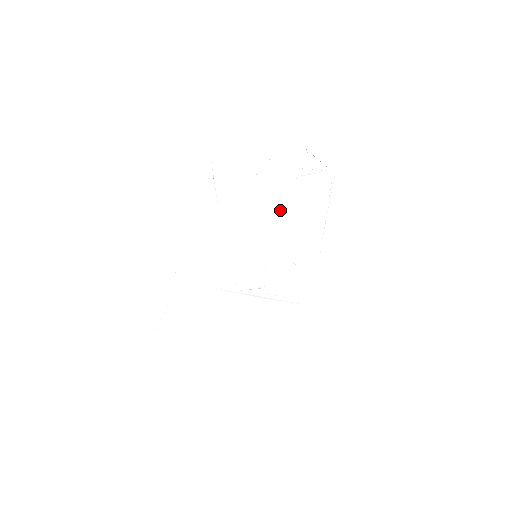
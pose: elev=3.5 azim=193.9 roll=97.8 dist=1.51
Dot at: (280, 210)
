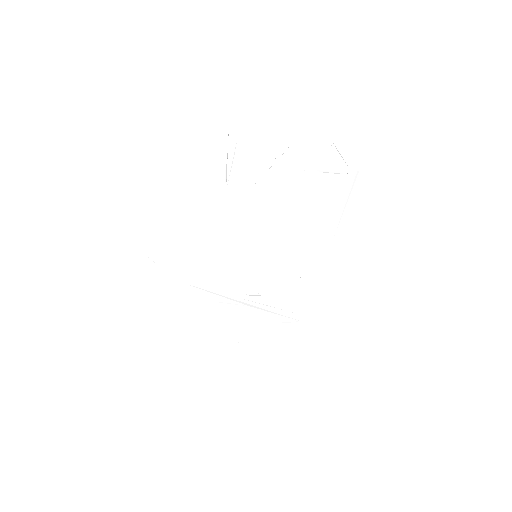
Dot at: (293, 207)
